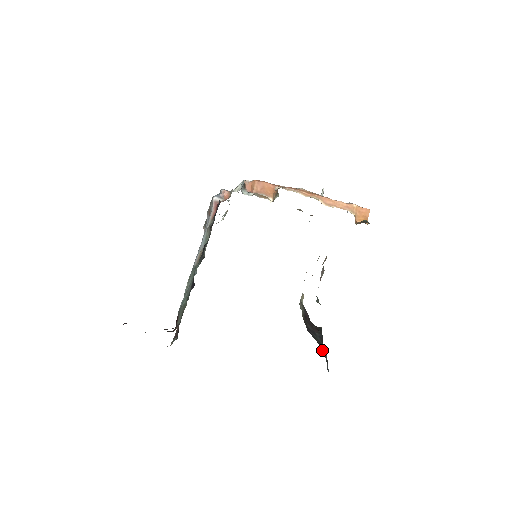
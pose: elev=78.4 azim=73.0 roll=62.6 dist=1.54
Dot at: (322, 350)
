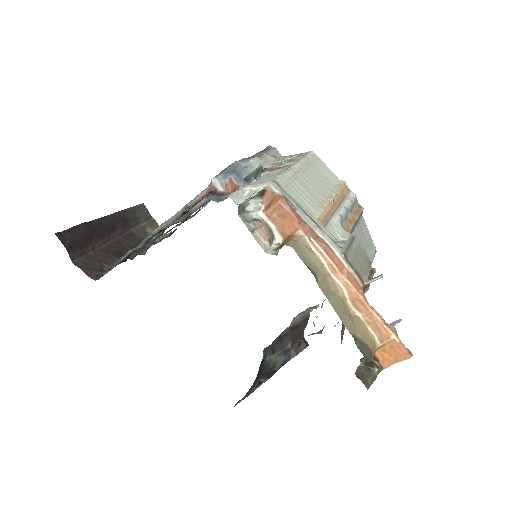
Dot at: (259, 380)
